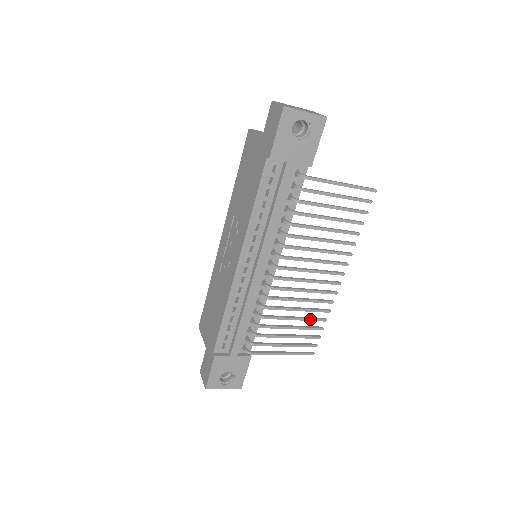
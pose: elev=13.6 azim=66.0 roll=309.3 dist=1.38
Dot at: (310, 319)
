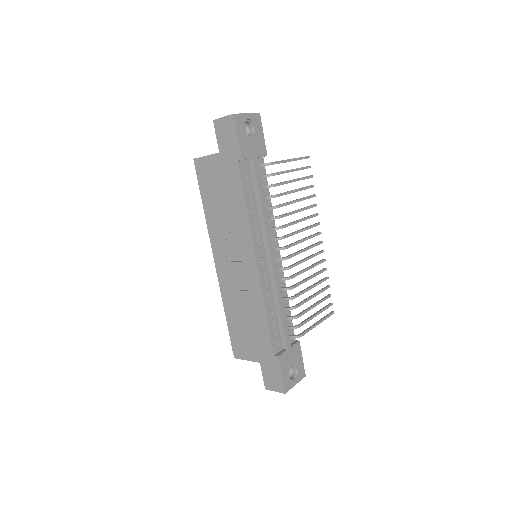
Dot at: (319, 282)
